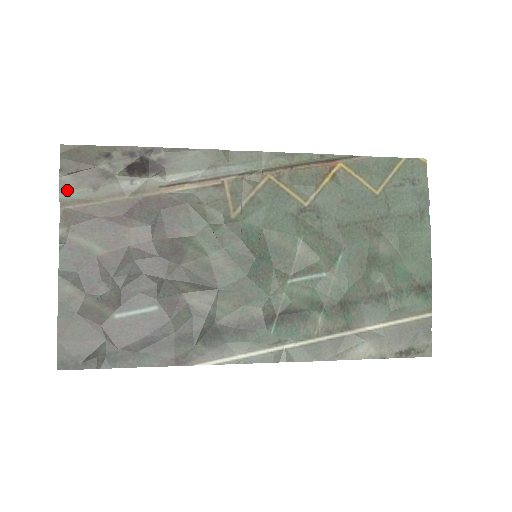
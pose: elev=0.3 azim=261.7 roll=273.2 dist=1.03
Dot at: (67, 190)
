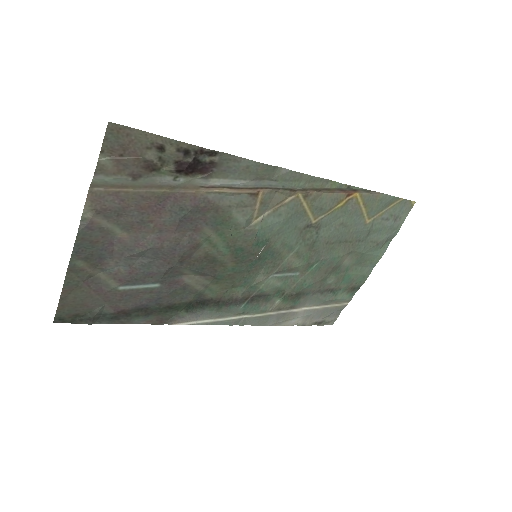
Dot at: (103, 174)
